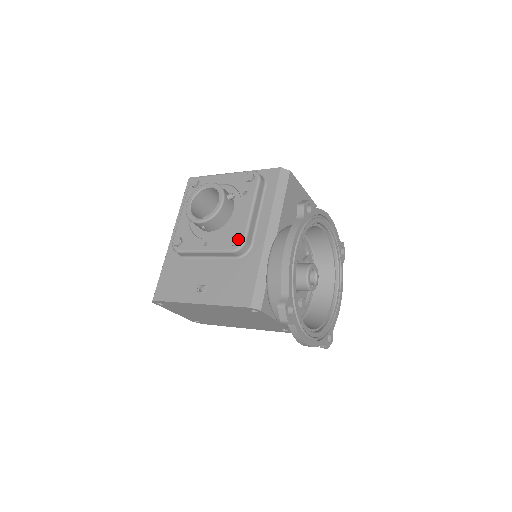
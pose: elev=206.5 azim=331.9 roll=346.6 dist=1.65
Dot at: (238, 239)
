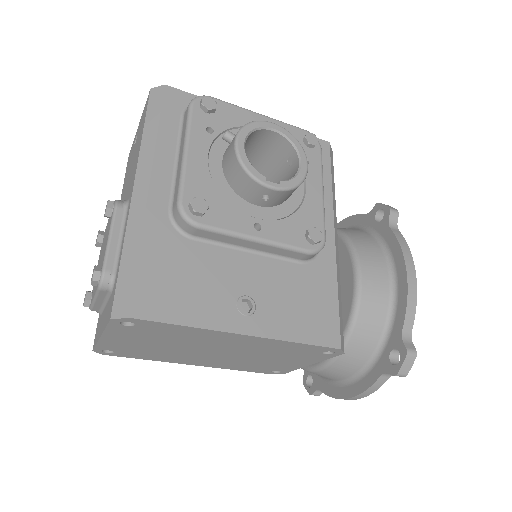
Dot at: (321, 235)
